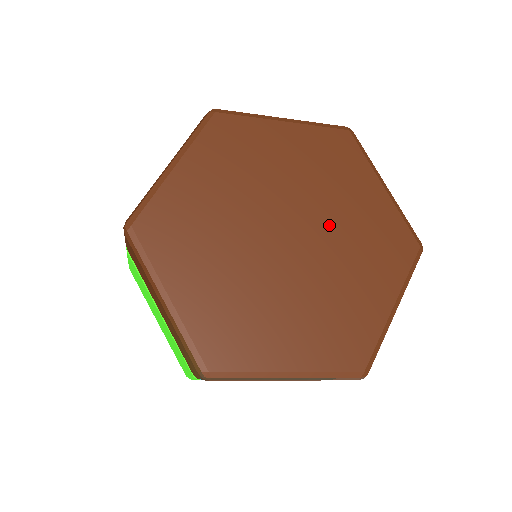
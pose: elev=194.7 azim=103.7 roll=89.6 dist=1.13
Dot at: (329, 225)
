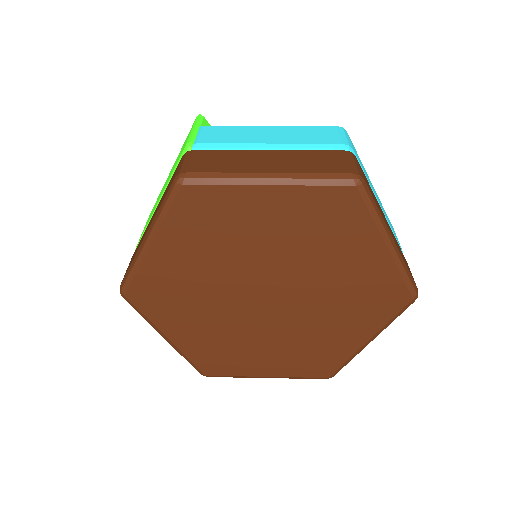
Dot at: (313, 286)
